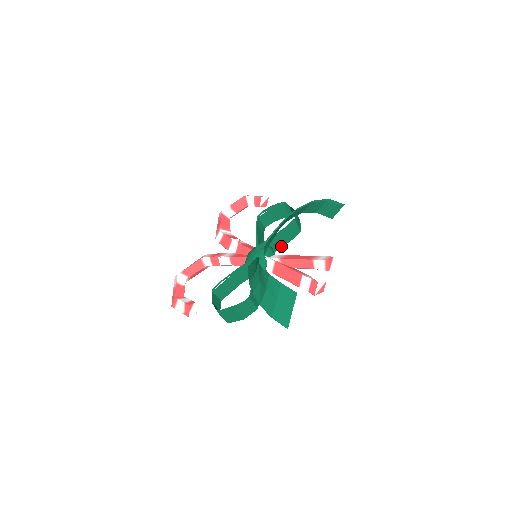
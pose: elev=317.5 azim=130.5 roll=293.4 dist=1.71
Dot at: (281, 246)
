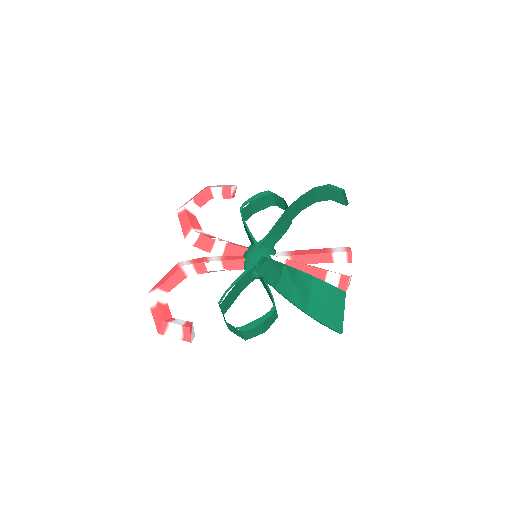
Dot at: occluded
